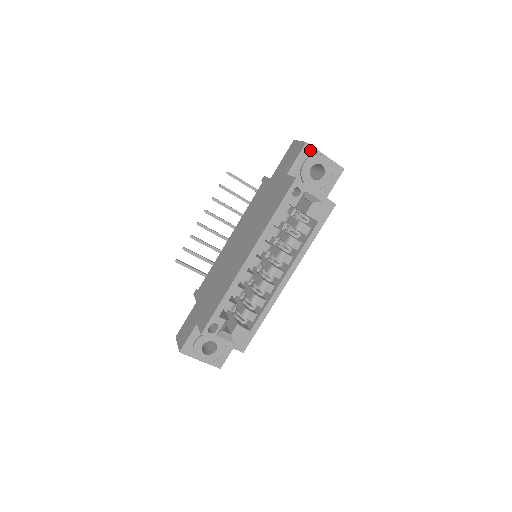
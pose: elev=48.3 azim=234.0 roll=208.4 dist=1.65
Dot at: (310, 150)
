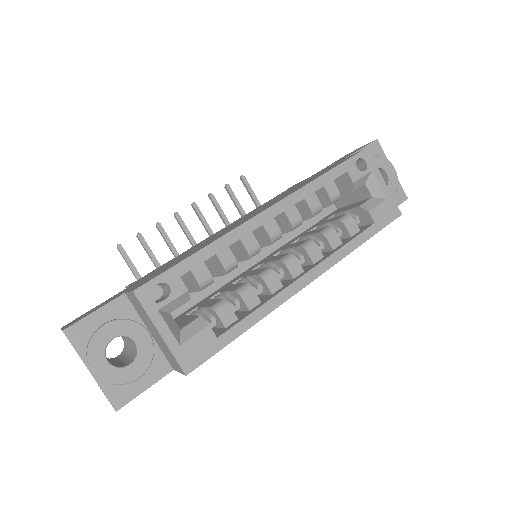
Dot at: (378, 150)
